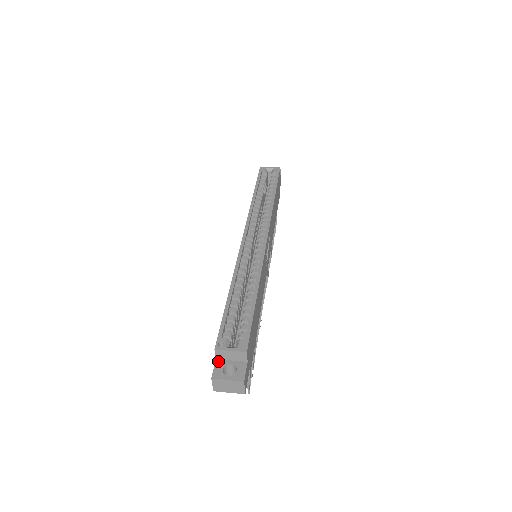
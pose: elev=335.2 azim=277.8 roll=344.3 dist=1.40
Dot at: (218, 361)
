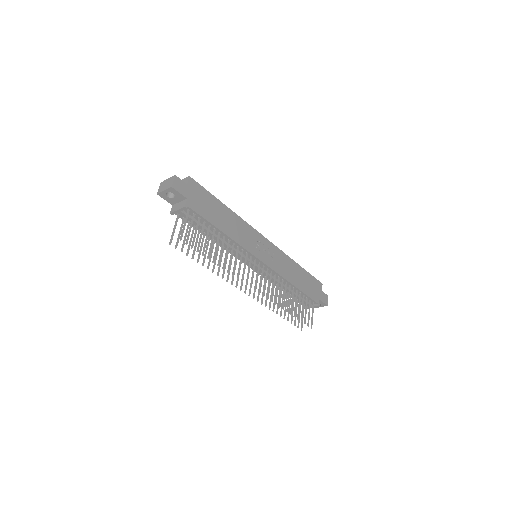
Dot at: occluded
